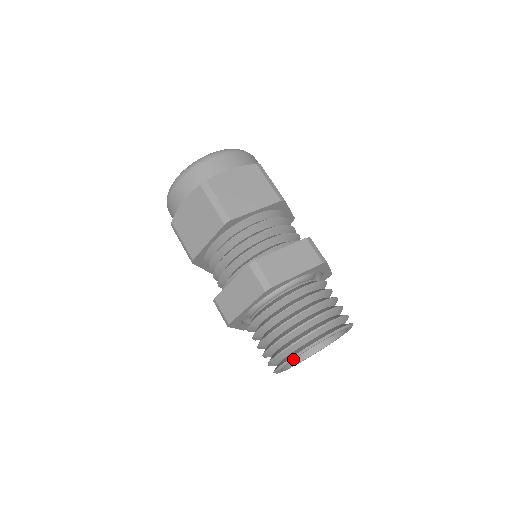
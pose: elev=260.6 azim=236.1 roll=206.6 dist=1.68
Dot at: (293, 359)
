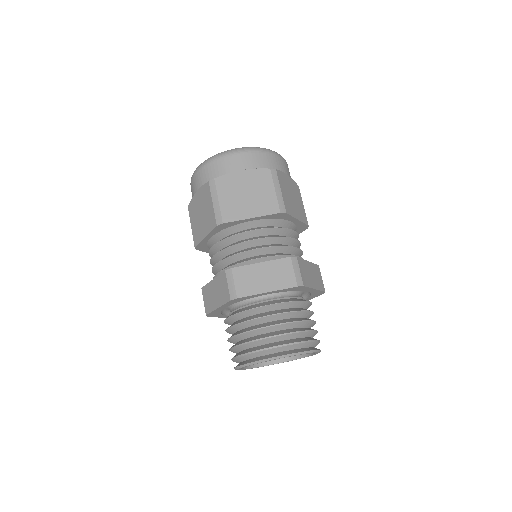
Dot at: (245, 366)
